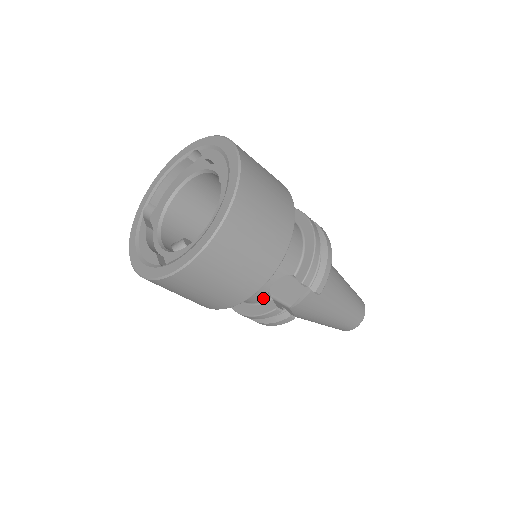
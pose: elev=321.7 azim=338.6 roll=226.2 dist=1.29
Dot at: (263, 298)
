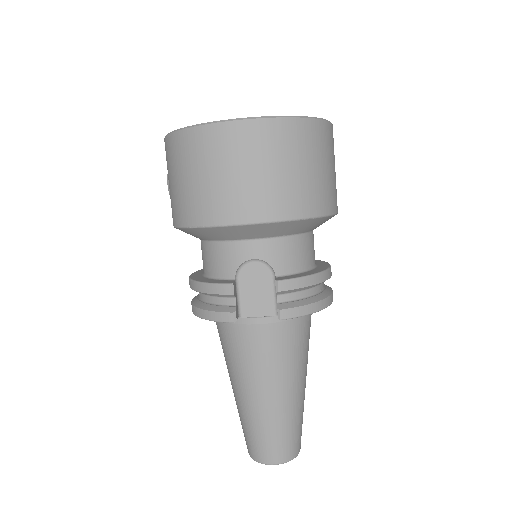
Dot at: (229, 272)
